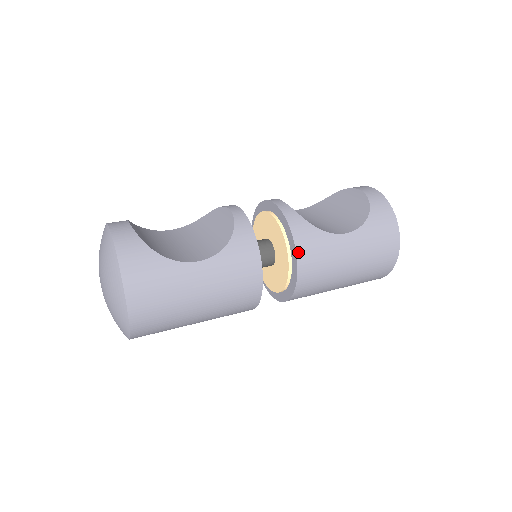
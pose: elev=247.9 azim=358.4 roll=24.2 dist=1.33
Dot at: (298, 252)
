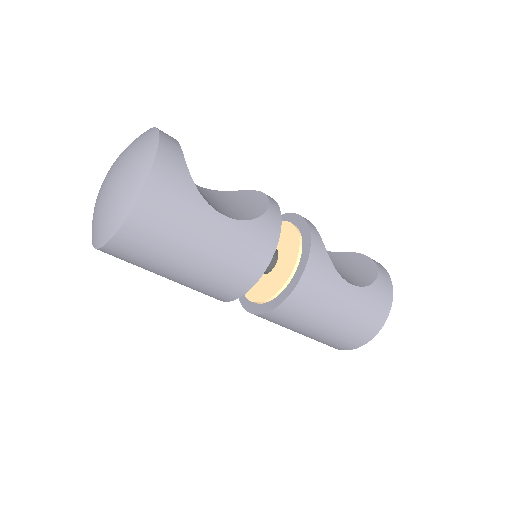
Dot at: (306, 271)
